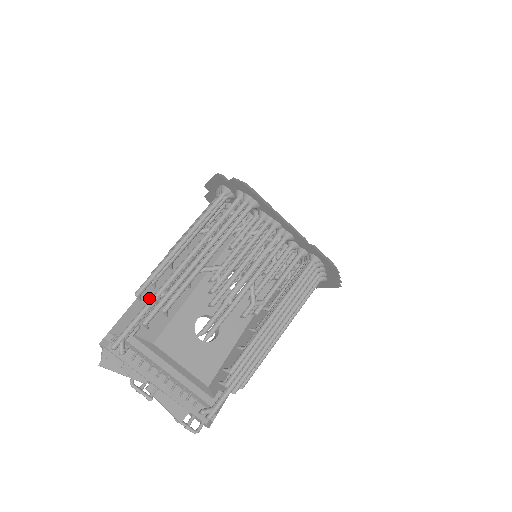
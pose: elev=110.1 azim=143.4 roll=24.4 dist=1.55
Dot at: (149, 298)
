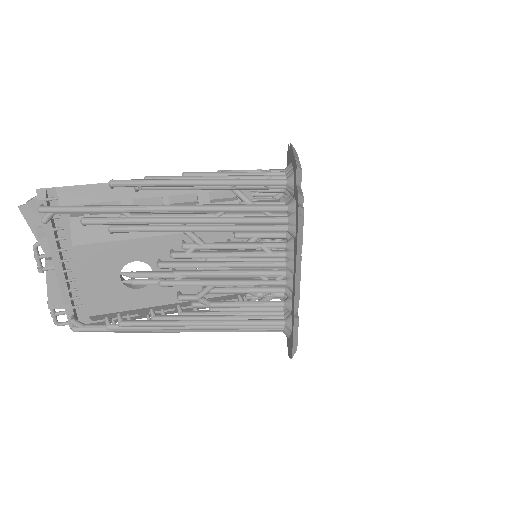
Dot at: (120, 195)
